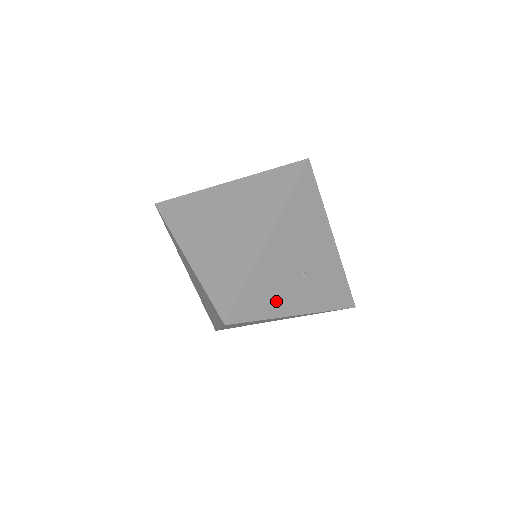
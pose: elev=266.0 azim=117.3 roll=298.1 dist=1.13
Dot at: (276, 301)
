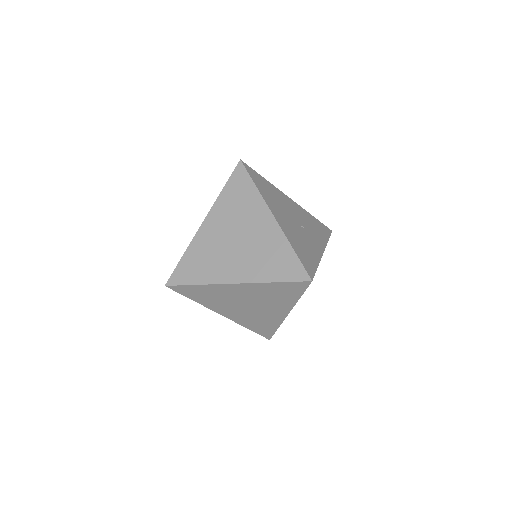
Dot at: (311, 251)
